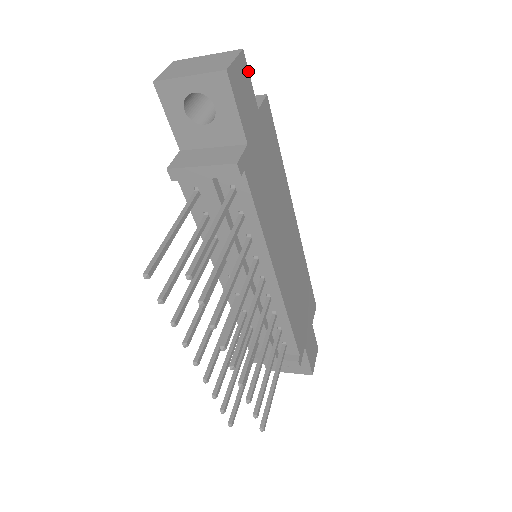
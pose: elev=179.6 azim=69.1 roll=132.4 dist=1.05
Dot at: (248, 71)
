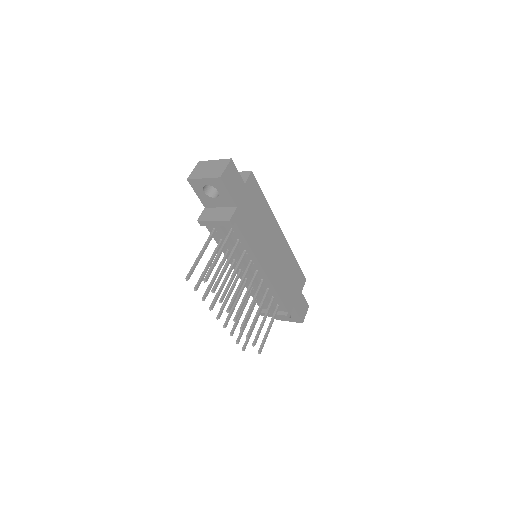
Dot at: (236, 168)
